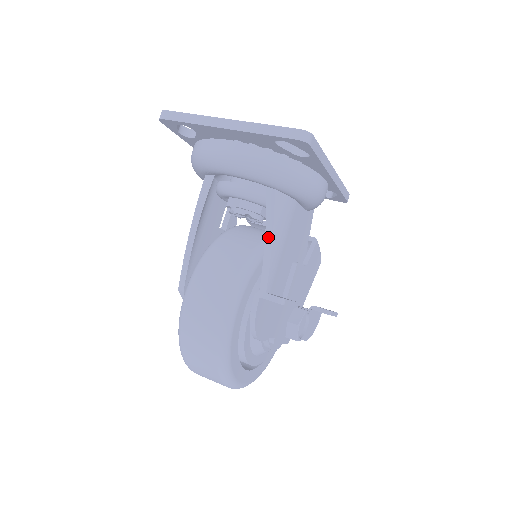
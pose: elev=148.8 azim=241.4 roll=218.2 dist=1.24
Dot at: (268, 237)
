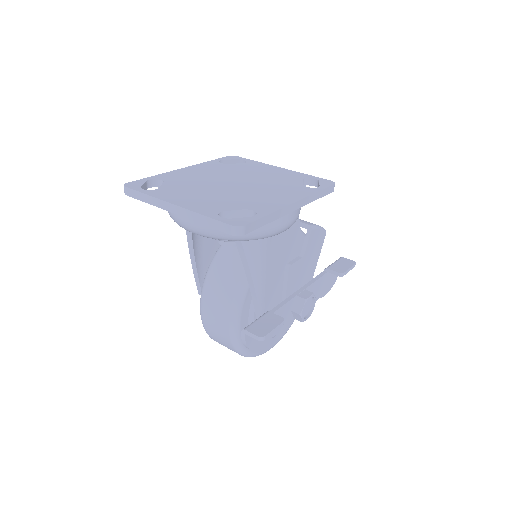
Dot at: (247, 273)
